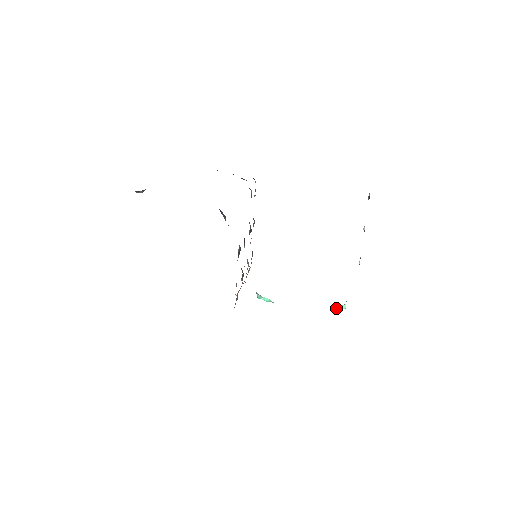
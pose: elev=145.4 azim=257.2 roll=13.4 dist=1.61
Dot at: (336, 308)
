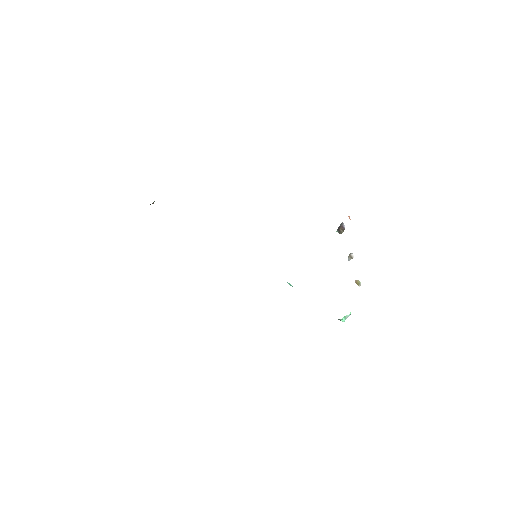
Dot at: occluded
